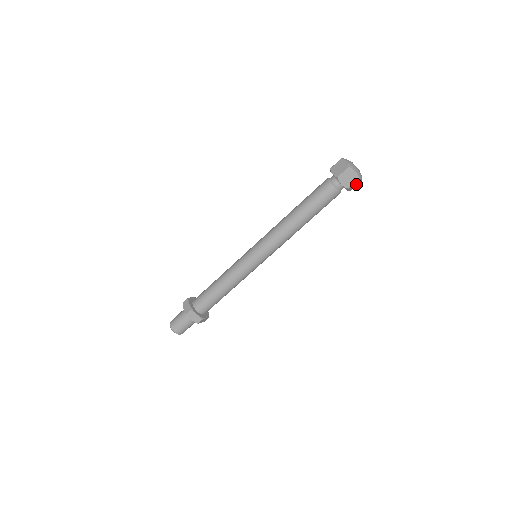
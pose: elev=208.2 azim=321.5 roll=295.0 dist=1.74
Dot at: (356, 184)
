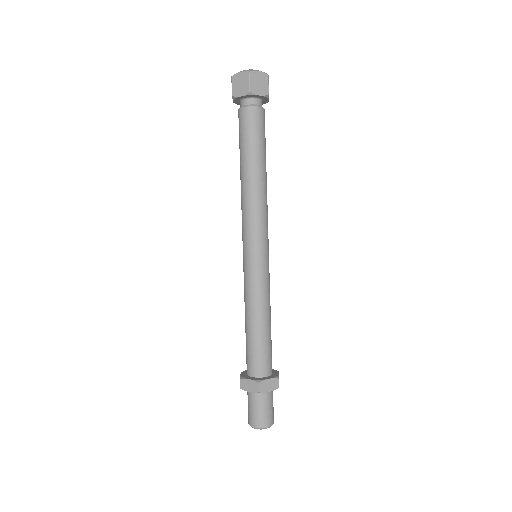
Dot at: (262, 82)
